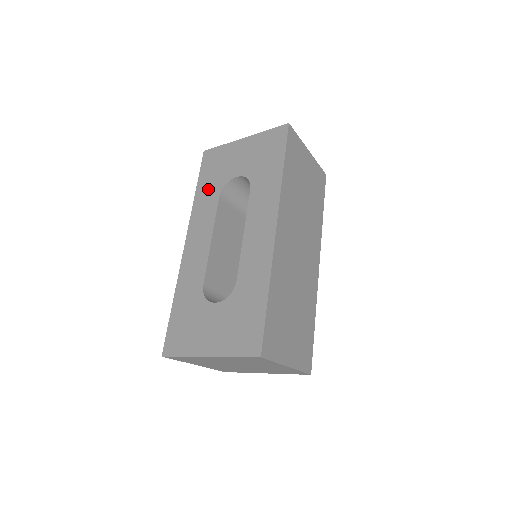
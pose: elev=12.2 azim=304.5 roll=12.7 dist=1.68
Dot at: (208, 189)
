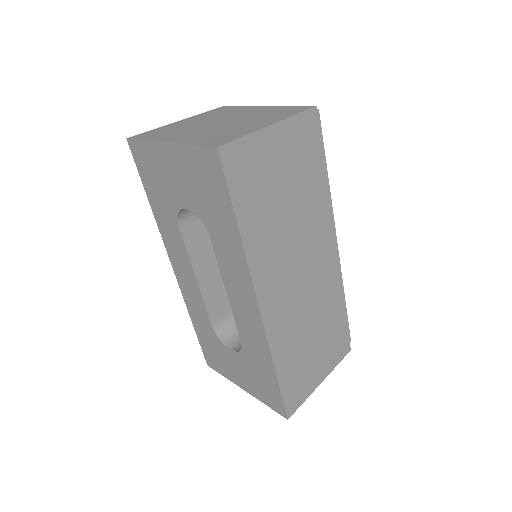
Dot at: (161, 209)
